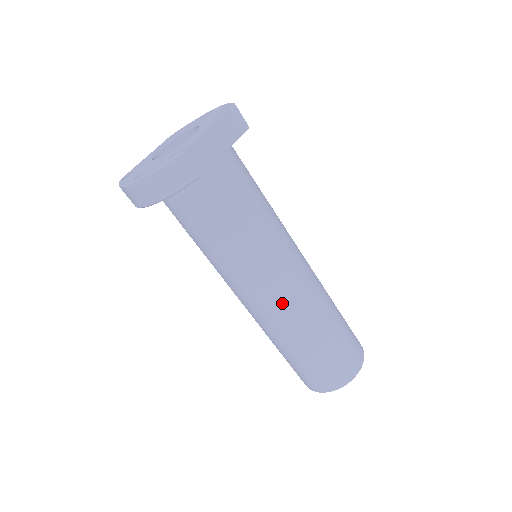
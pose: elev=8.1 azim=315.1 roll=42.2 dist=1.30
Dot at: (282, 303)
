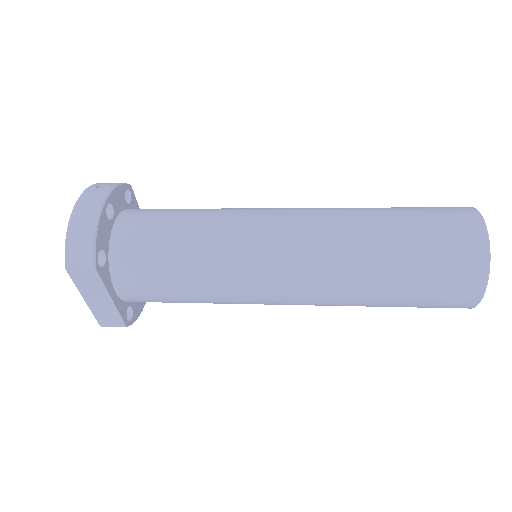
Dot at: occluded
